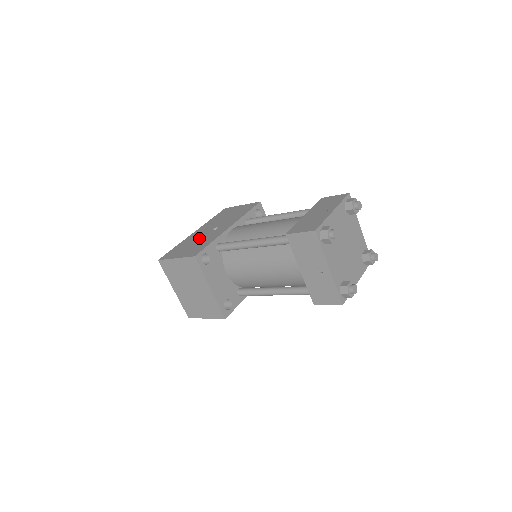
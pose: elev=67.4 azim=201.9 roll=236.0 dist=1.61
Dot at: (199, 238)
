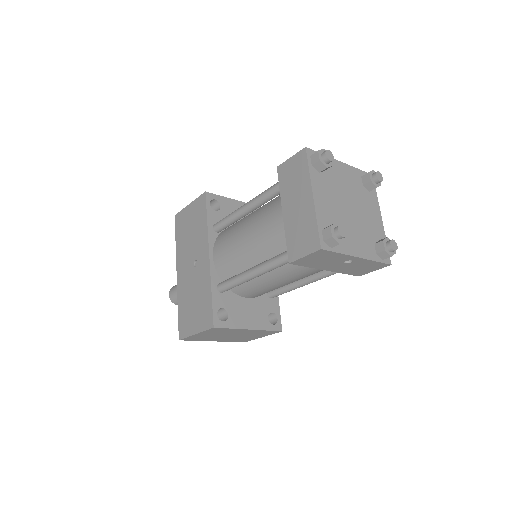
Dot at: (192, 288)
